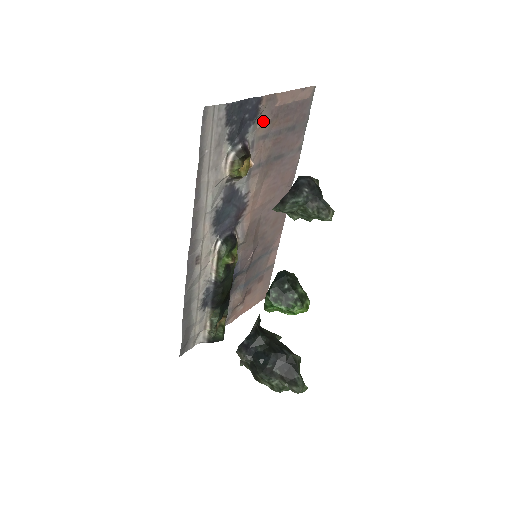
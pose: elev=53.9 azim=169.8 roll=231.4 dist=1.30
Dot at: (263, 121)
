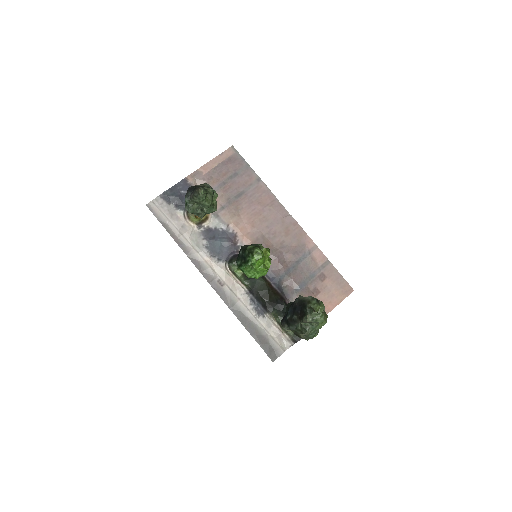
Dot at: occluded
